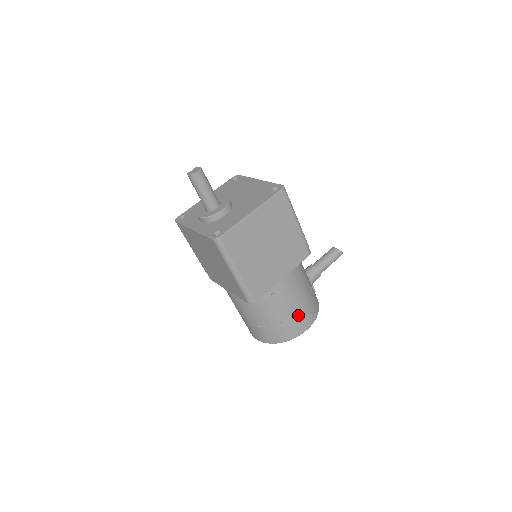
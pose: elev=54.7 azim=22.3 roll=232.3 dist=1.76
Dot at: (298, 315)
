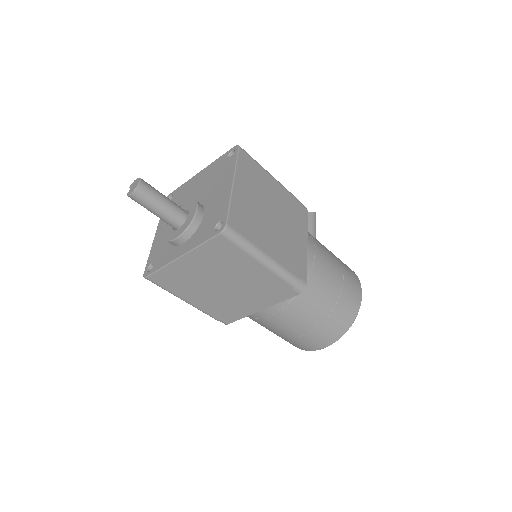
Dot at: (345, 279)
